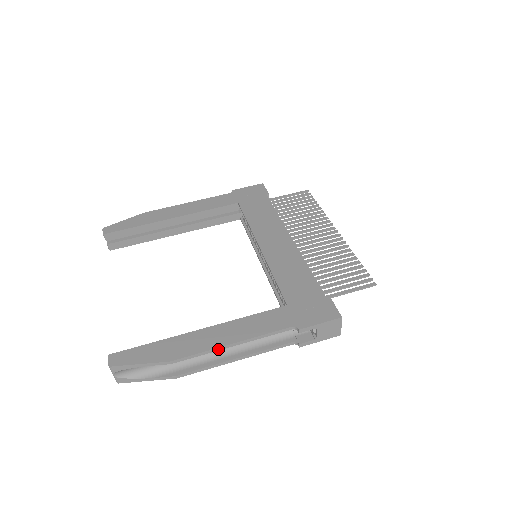
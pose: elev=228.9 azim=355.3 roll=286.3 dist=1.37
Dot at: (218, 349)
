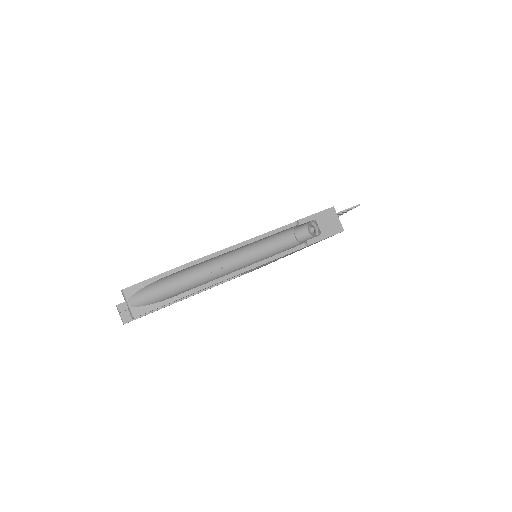
Dot at: (227, 250)
